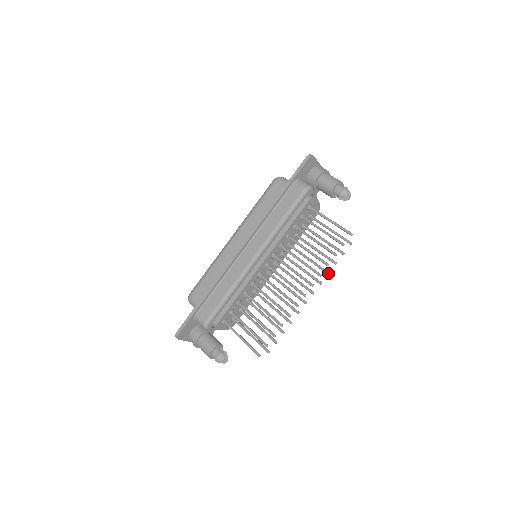
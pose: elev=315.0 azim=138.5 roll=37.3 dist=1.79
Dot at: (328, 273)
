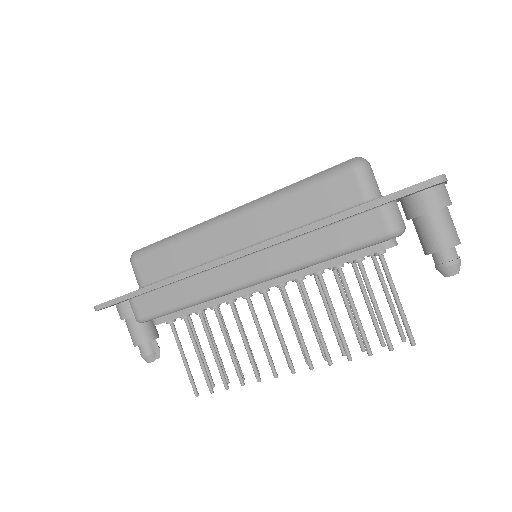
Dot at: (344, 355)
